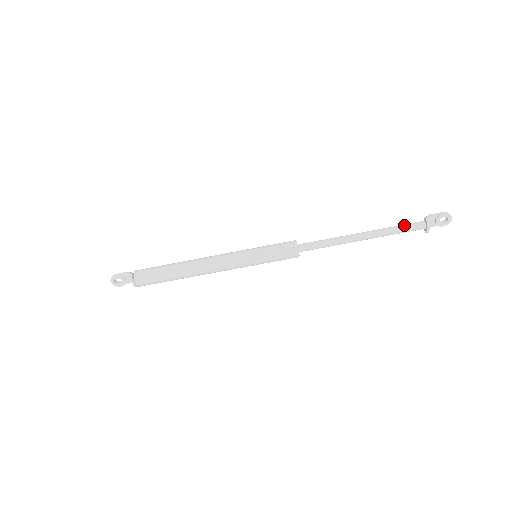
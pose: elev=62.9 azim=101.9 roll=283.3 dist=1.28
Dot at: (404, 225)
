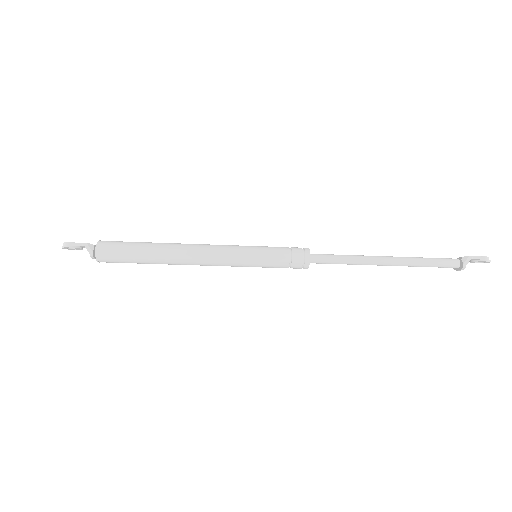
Dot at: (437, 262)
